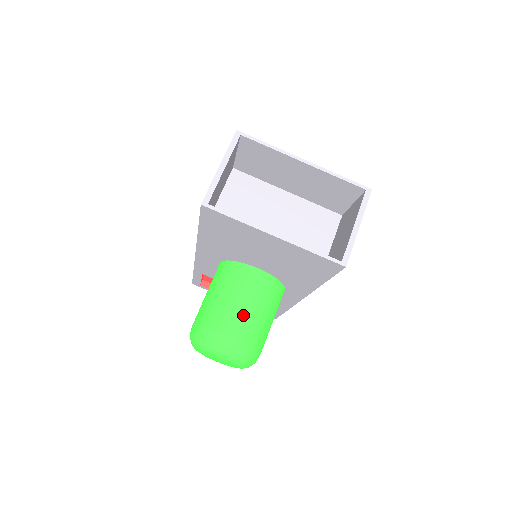
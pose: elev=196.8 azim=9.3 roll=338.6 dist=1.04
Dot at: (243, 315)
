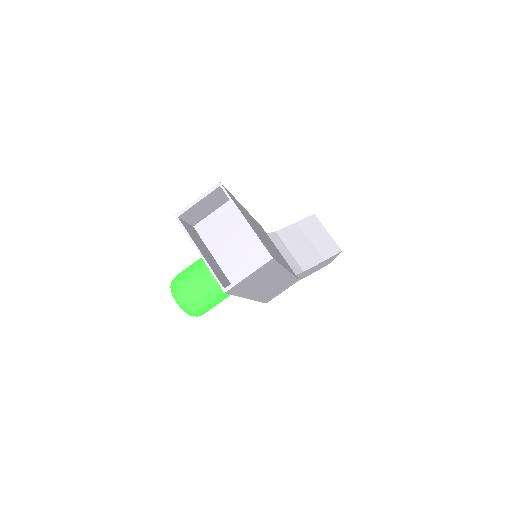
Dot at: (196, 286)
